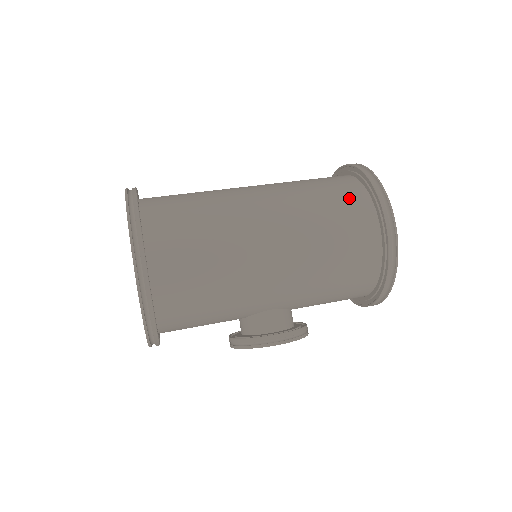
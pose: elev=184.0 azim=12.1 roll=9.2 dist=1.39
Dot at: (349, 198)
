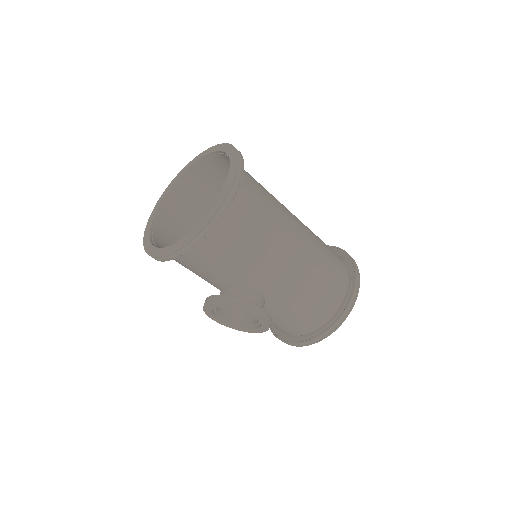
Dot at: (337, 257)
